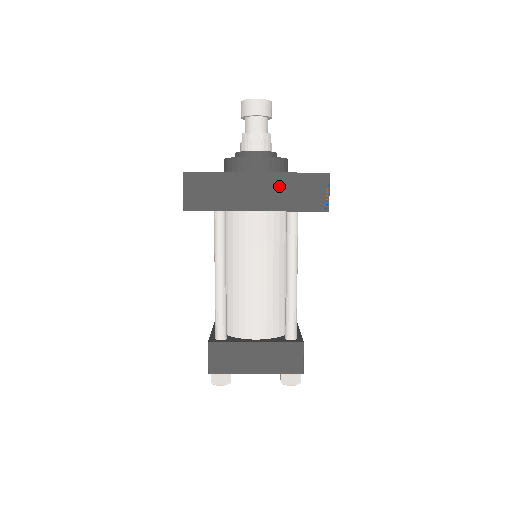
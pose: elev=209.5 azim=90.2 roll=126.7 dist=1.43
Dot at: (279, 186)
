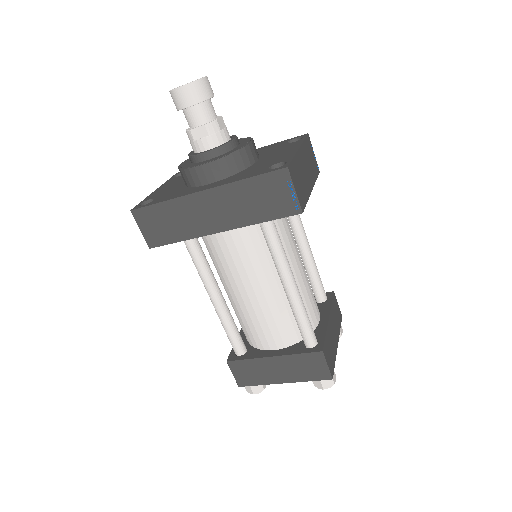
Dot at: (233, 199)
